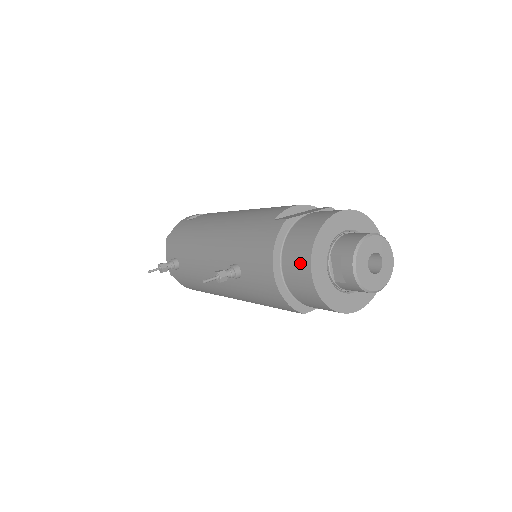
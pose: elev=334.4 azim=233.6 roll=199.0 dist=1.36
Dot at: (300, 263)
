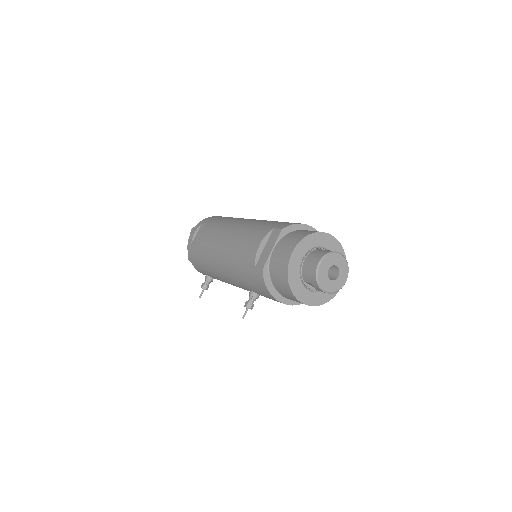
Dot at: (290, 297)
